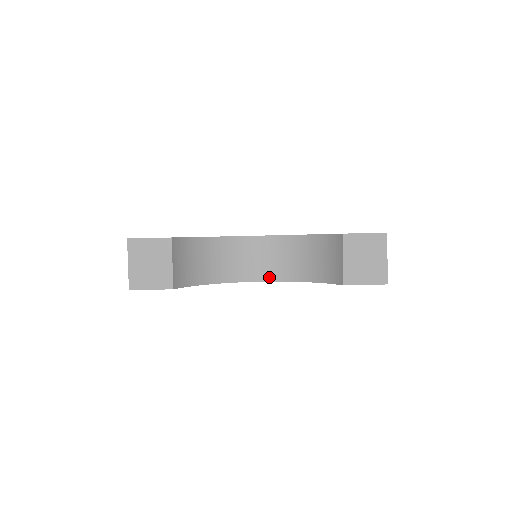
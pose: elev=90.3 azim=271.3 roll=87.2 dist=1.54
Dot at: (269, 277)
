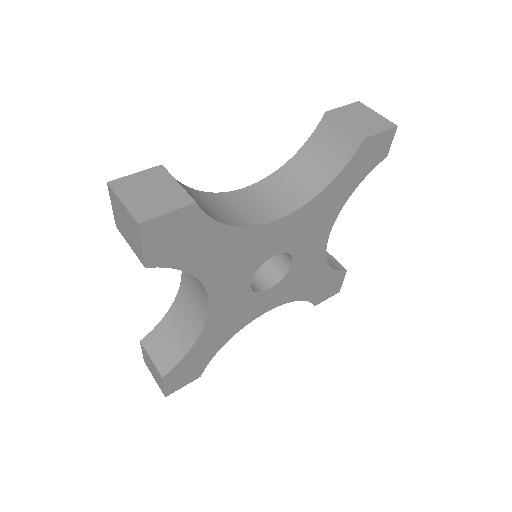
Dot at: (288, 209)
